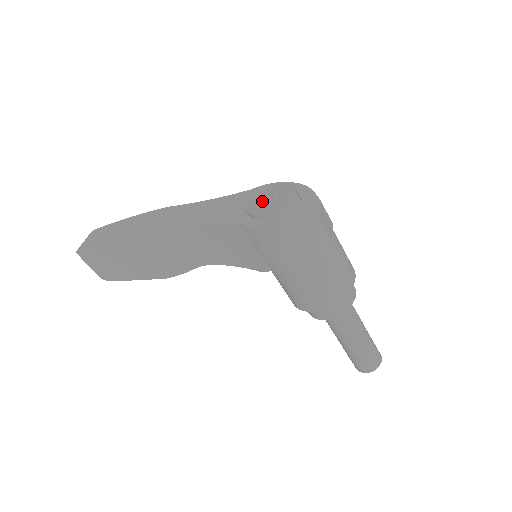
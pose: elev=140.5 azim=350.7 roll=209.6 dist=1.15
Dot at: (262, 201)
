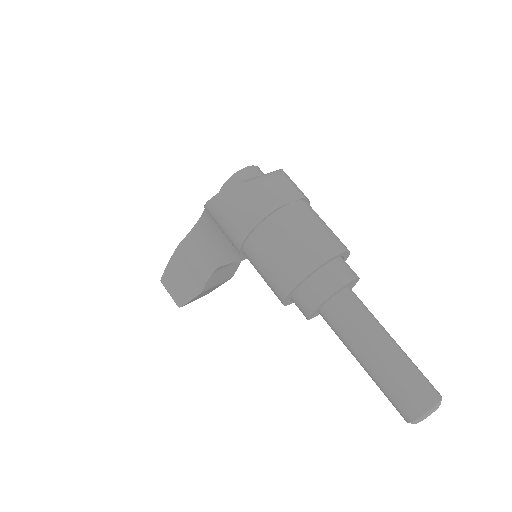
Dot at: occluded
